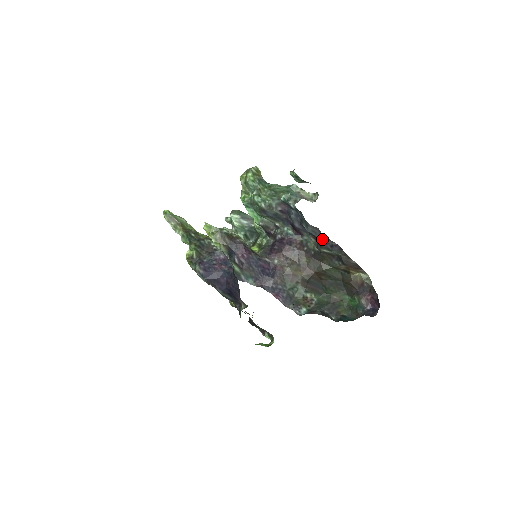
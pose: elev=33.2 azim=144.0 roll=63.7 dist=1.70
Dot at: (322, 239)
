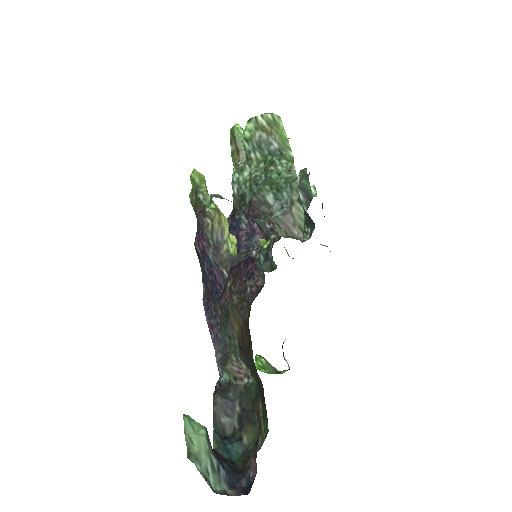
Dot at: occluded
